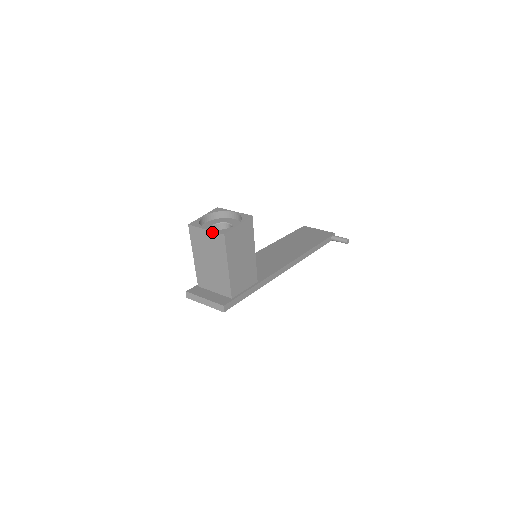
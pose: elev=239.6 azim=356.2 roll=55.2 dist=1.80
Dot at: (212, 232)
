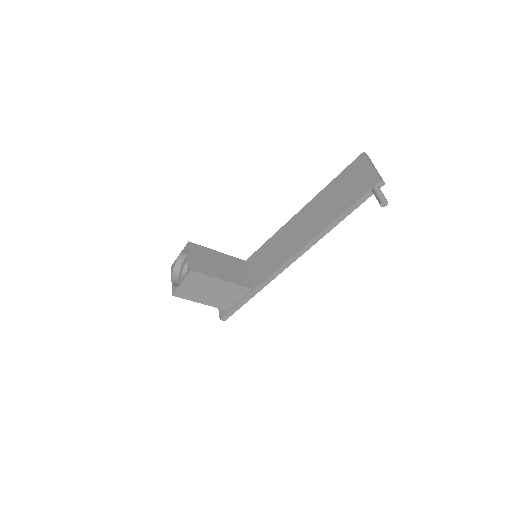
Dot at: (172, 286)
